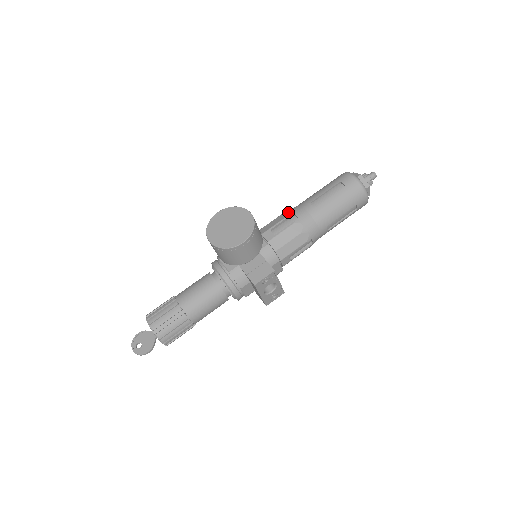
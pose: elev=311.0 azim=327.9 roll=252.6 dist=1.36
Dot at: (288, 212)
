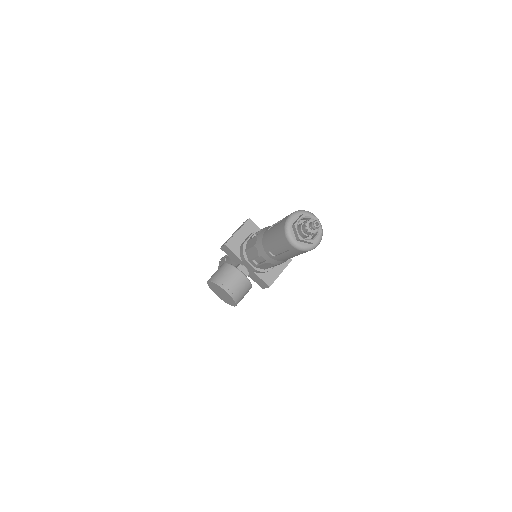
Dot at: (257, 251)
